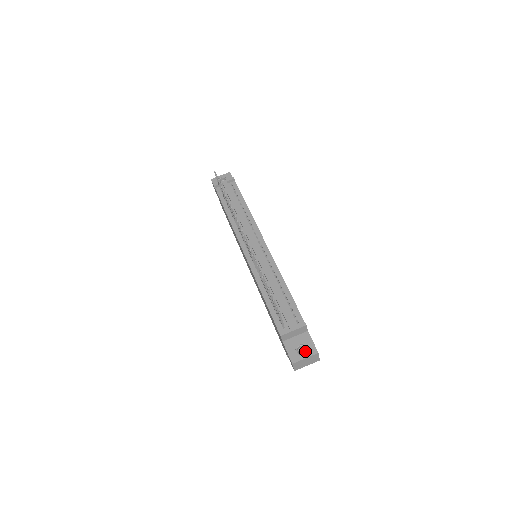
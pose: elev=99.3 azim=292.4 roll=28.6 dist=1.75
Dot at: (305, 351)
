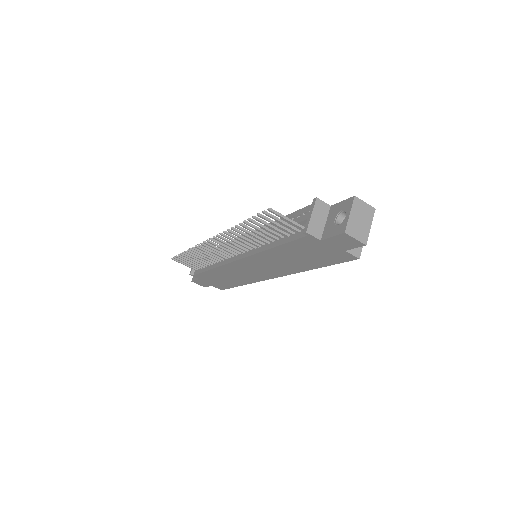
Dot at: occluded
